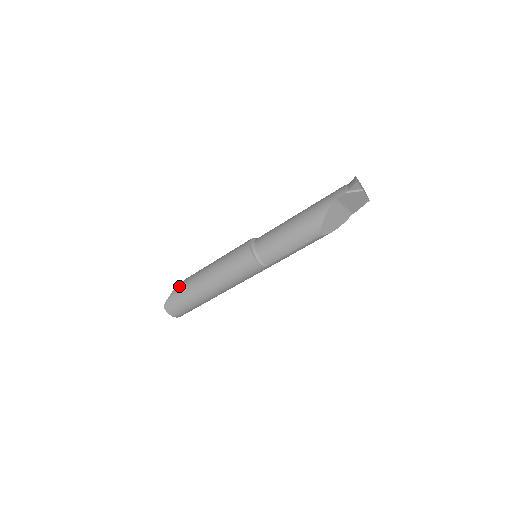
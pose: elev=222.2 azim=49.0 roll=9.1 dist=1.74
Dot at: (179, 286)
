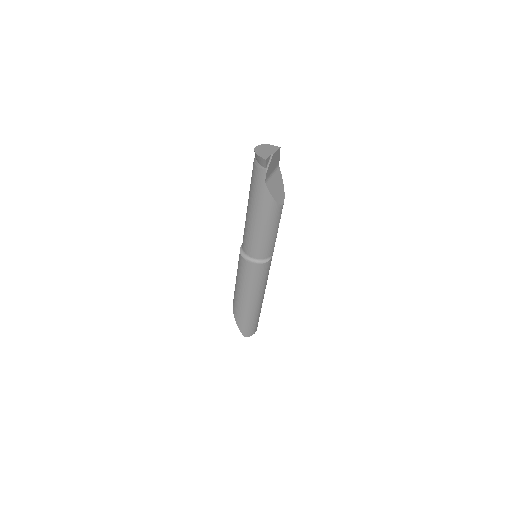
Dot at: (237, 321)
